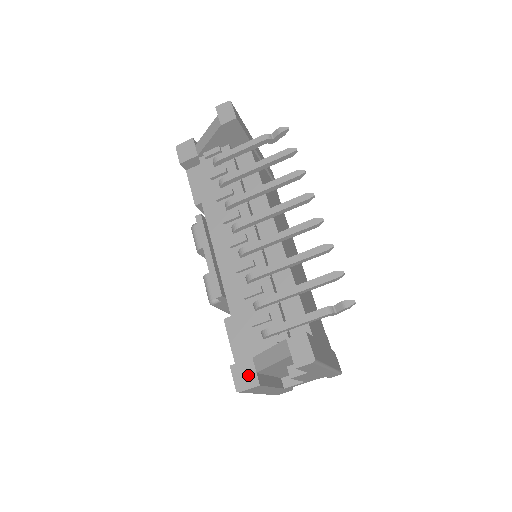
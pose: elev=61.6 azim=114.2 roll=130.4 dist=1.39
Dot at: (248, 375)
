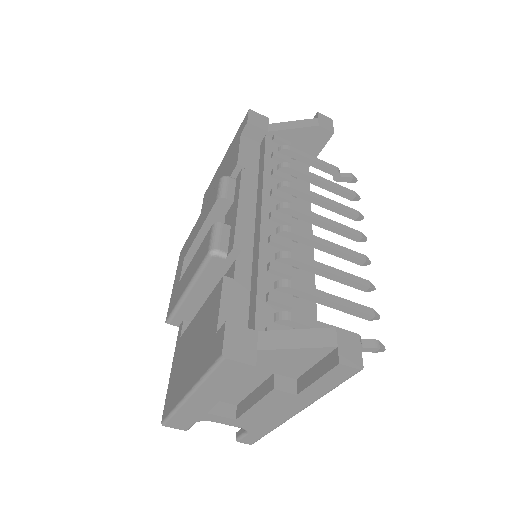
Dot at: (246, 346)
